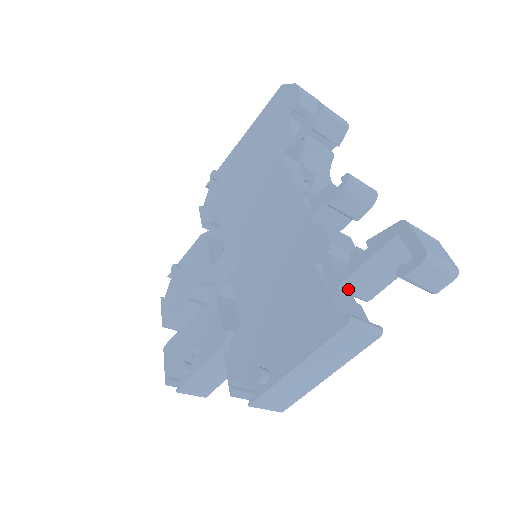
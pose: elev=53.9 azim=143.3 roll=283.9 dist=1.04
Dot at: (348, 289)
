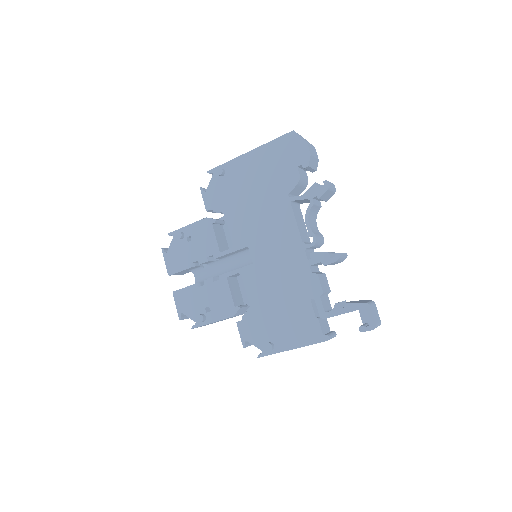
Dot at: occluded
